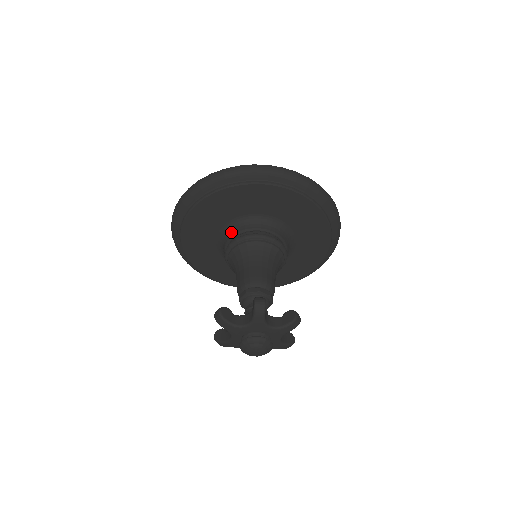
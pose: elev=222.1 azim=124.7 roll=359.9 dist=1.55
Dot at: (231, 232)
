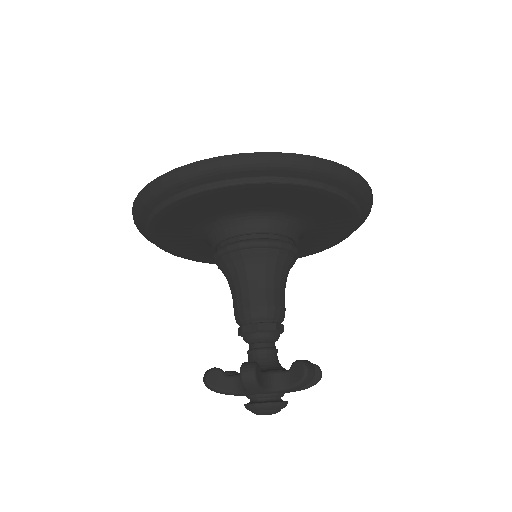
Dot at: (212, 238)
